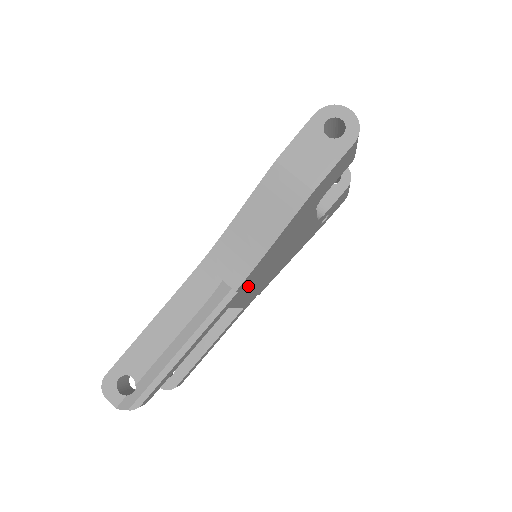
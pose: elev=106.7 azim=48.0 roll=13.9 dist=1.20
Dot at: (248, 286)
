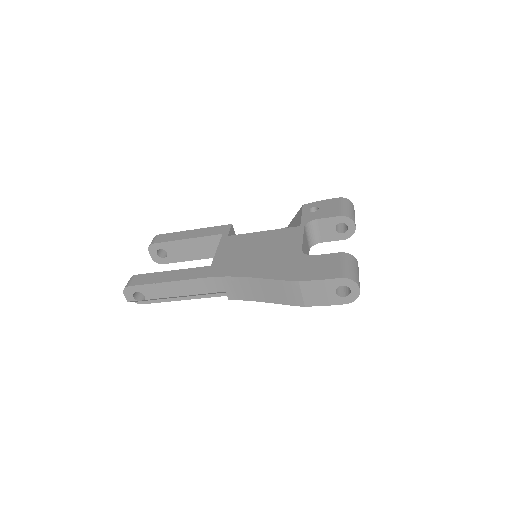
Dot at: occluded
